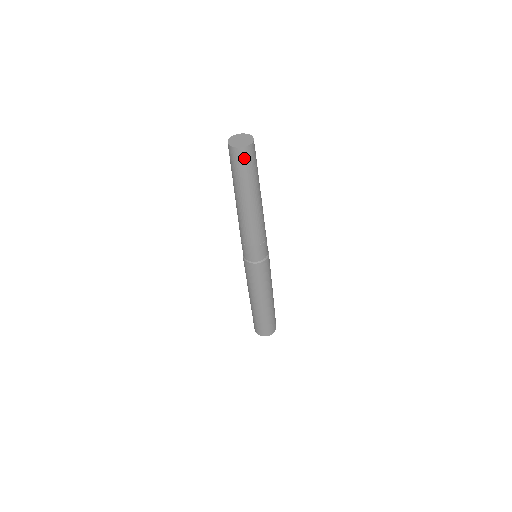
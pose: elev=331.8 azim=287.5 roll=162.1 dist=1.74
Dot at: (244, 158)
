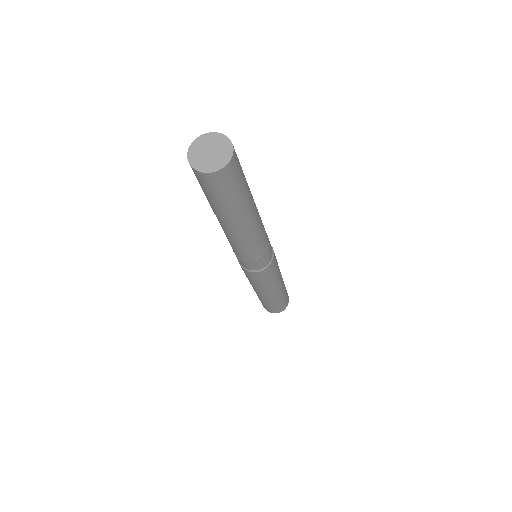
Dot at: (205, 183)
